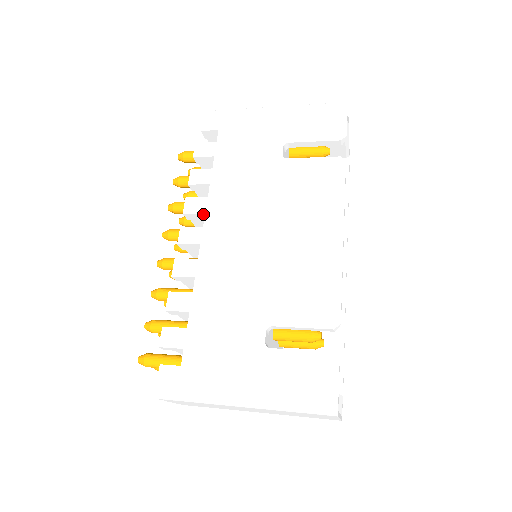
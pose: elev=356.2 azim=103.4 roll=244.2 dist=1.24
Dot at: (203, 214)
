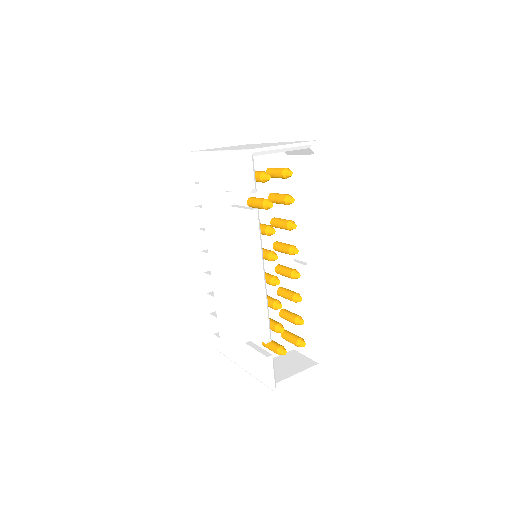
Dot at: (207, 243)
